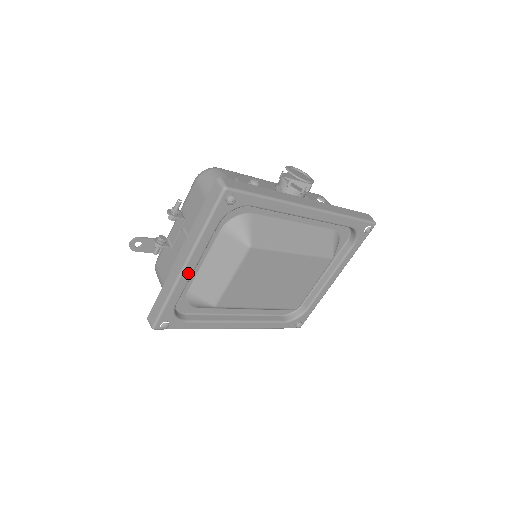
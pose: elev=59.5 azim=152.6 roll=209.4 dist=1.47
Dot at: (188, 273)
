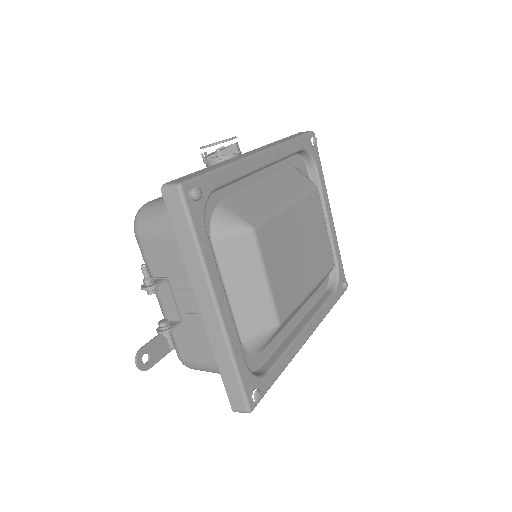
Dot at: (227, 315)
